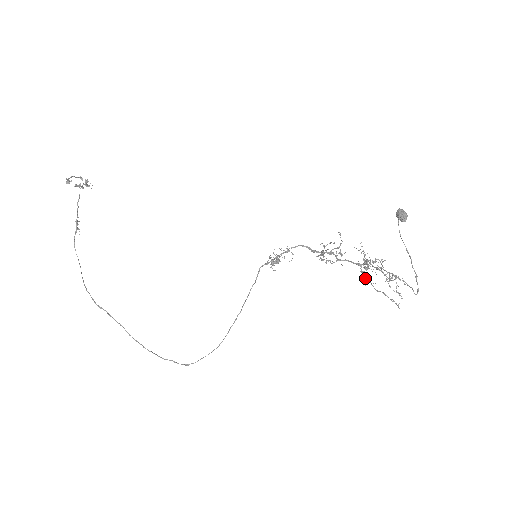
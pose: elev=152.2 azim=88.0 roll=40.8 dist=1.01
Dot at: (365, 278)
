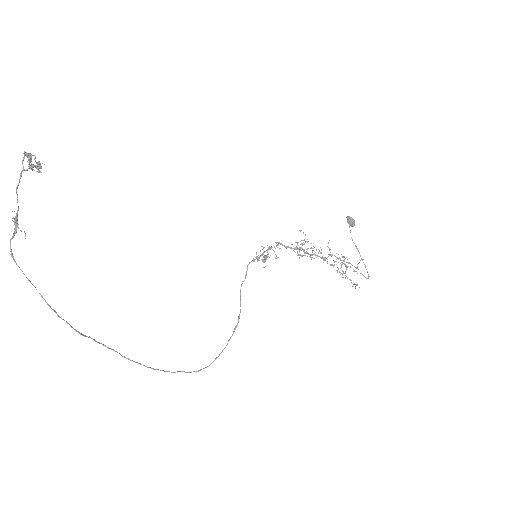
Dot at: occluded
